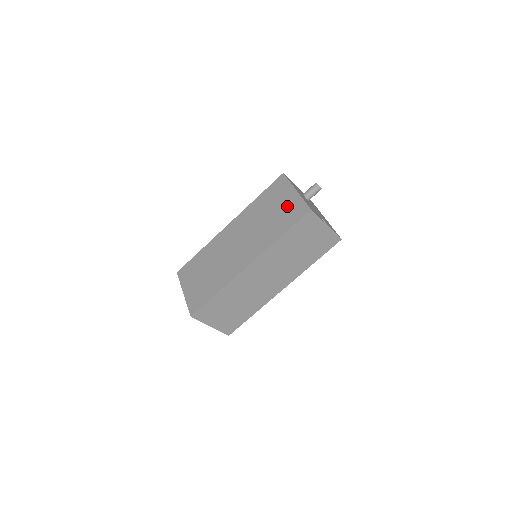
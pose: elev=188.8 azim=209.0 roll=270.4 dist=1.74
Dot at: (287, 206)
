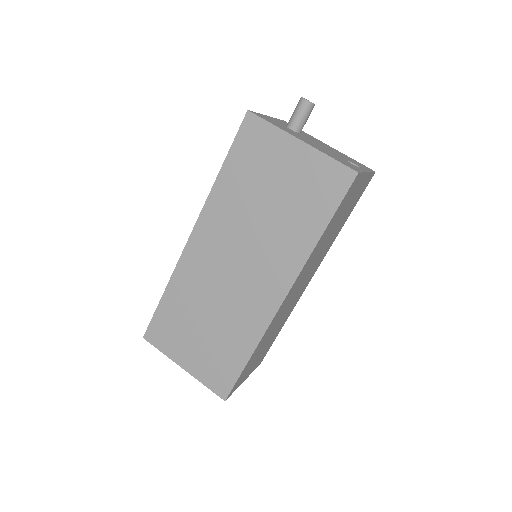
Dot at: (300, 177)
